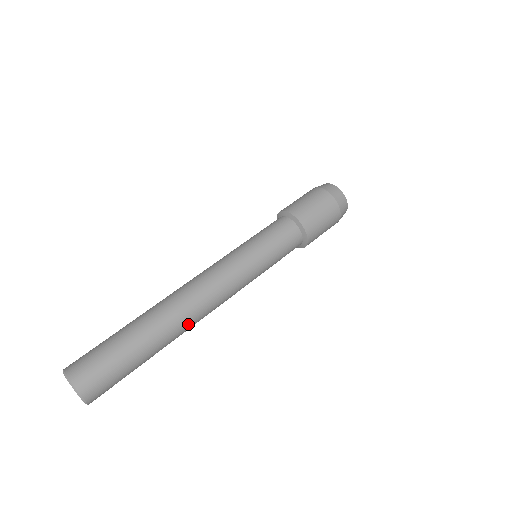
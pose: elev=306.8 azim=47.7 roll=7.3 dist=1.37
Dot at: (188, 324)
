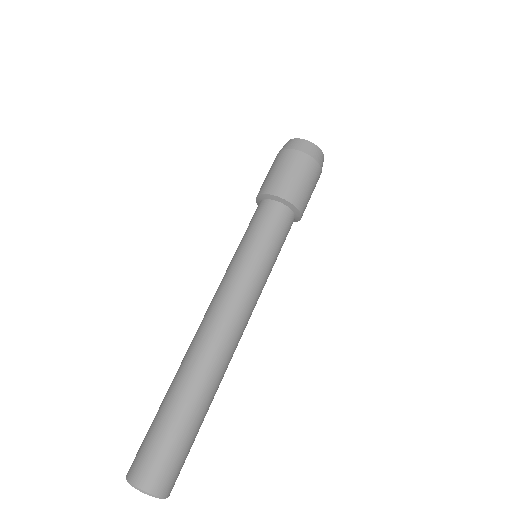
Dot at: occluded
